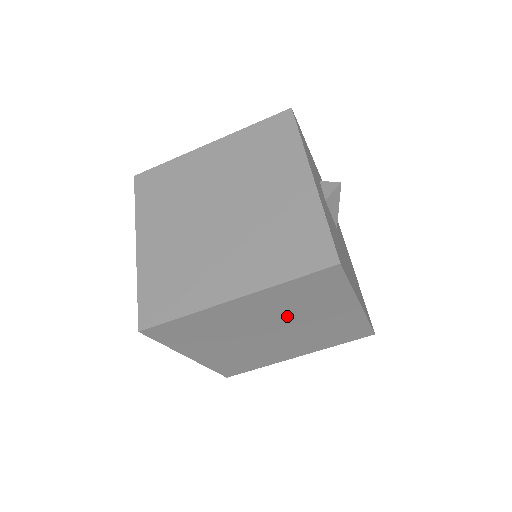
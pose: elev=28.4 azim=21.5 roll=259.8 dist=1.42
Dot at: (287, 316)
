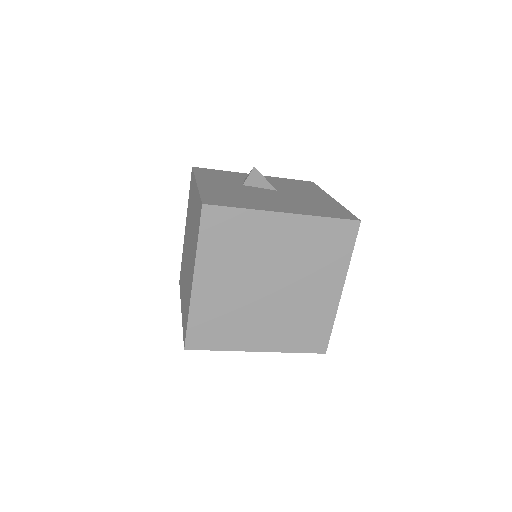
Dot at: (252, 265)
